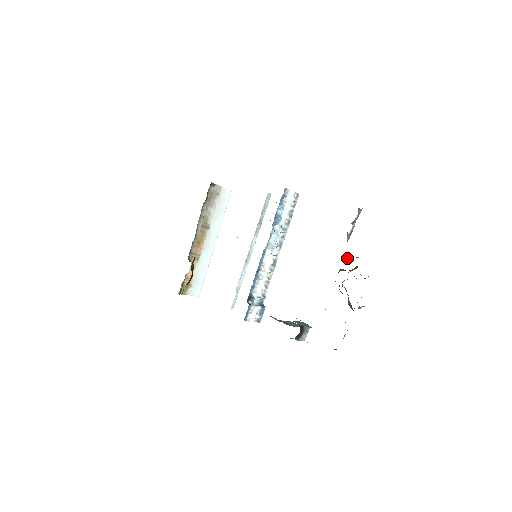
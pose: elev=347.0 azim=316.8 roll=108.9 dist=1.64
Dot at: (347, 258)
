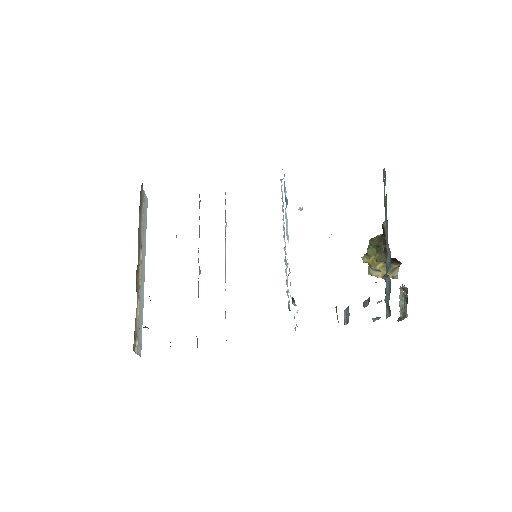
Dot at: (383, 222)
